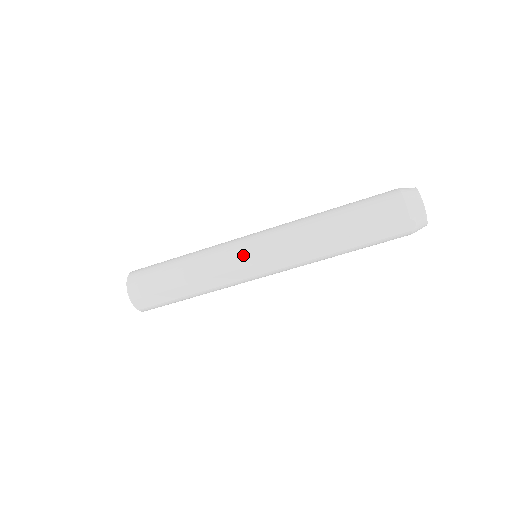
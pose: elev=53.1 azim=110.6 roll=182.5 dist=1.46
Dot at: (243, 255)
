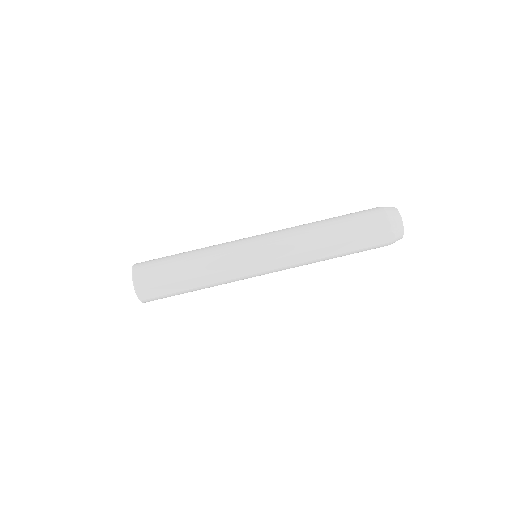
Dot at: (249, 254)
